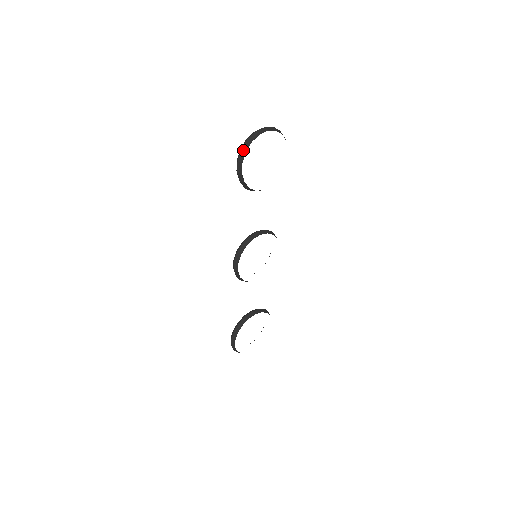
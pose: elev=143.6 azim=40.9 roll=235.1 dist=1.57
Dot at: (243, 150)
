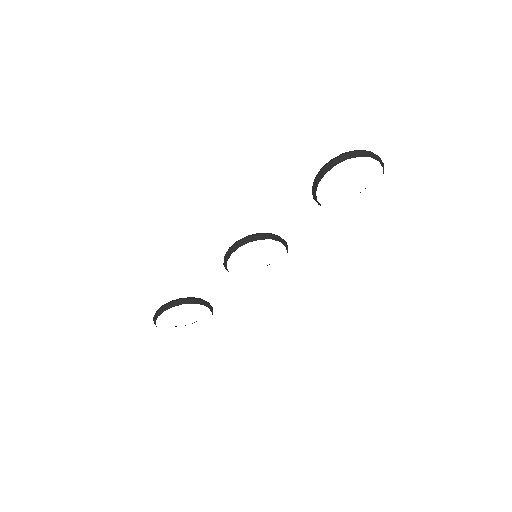
Dot at: (346, 156)
